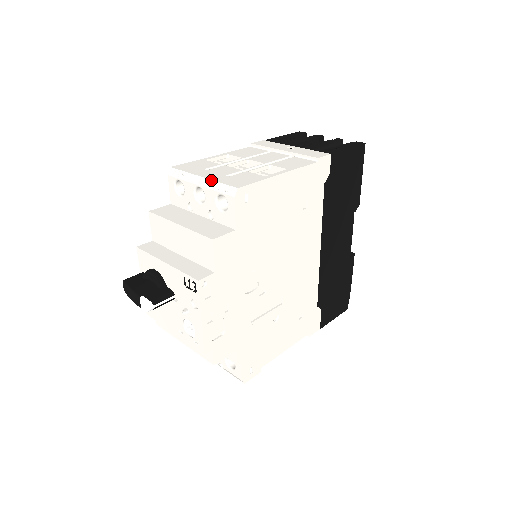
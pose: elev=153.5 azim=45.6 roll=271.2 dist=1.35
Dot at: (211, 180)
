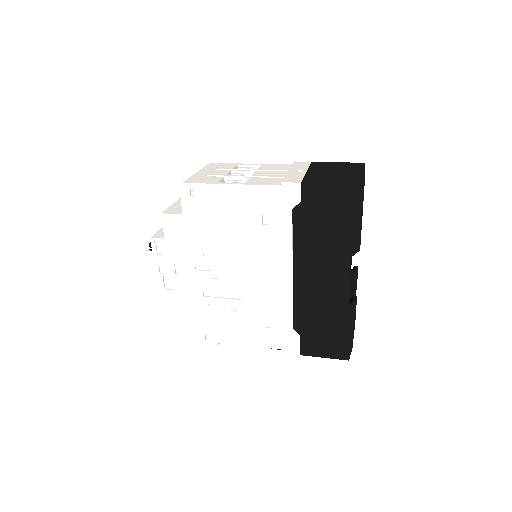
Dot at: (193, 175)
